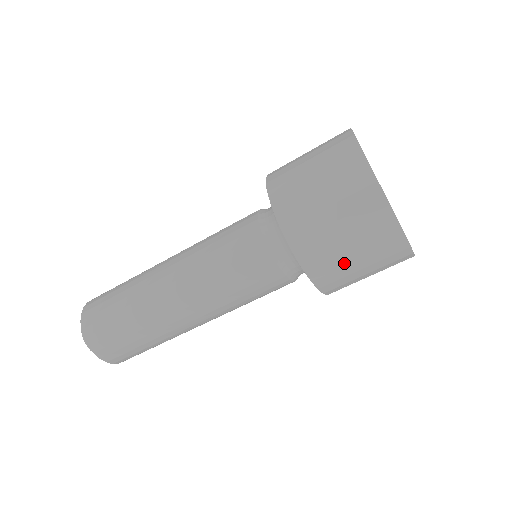
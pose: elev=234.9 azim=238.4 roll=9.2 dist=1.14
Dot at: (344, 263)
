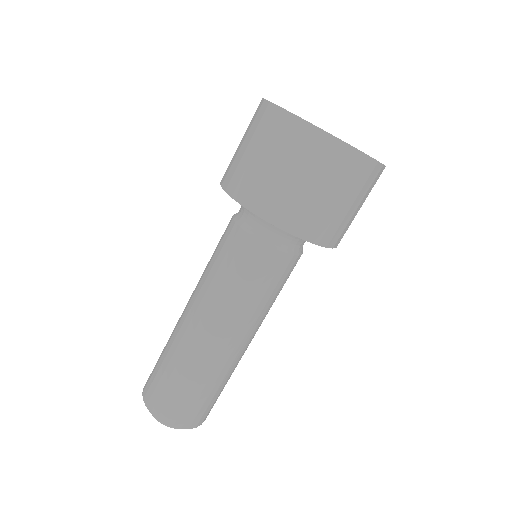
Dot at: (295, 192)
